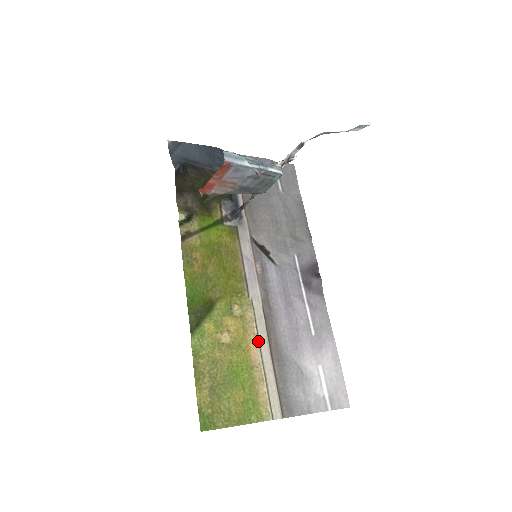
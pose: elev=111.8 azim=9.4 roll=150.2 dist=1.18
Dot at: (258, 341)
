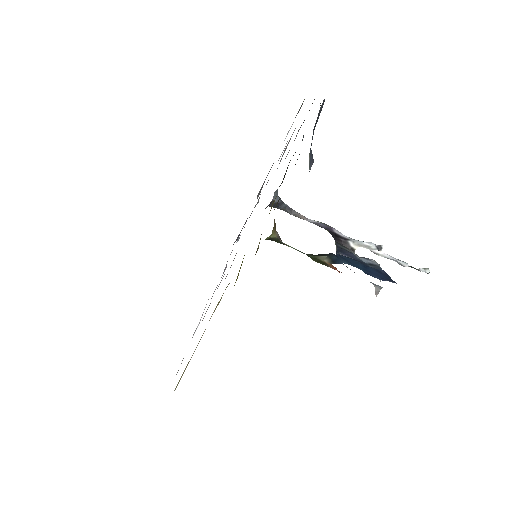
Dot at: occluded
